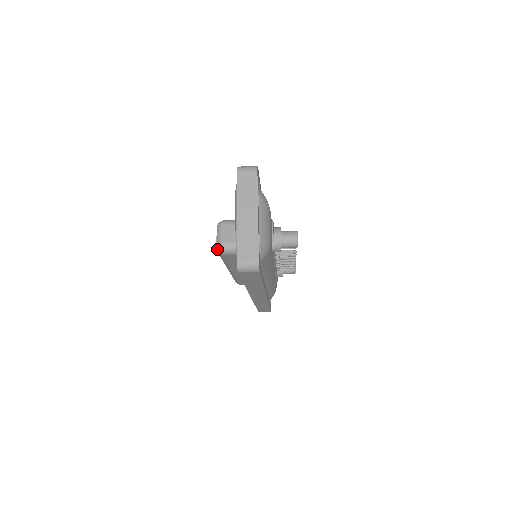
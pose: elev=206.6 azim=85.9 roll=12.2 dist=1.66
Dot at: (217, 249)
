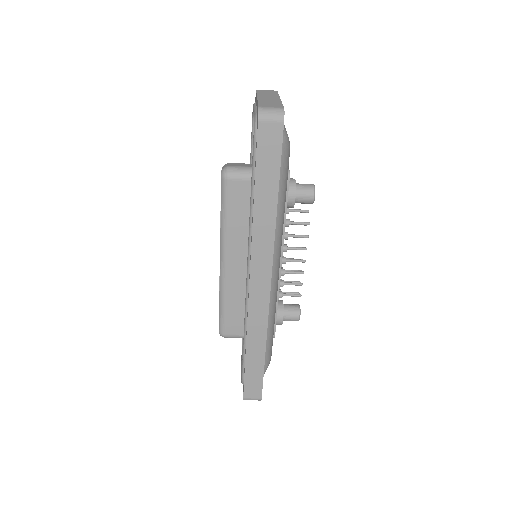
Dot at: (222, 173)
